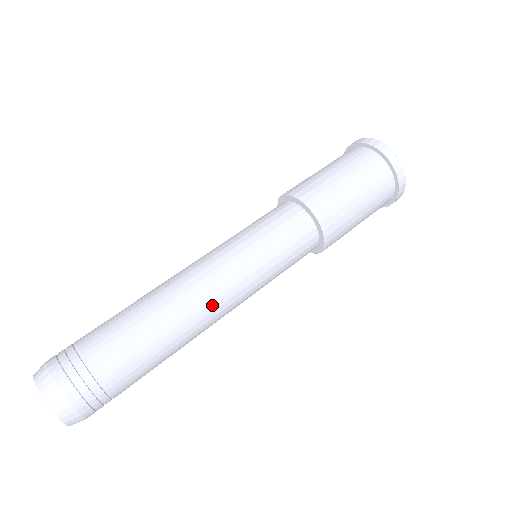
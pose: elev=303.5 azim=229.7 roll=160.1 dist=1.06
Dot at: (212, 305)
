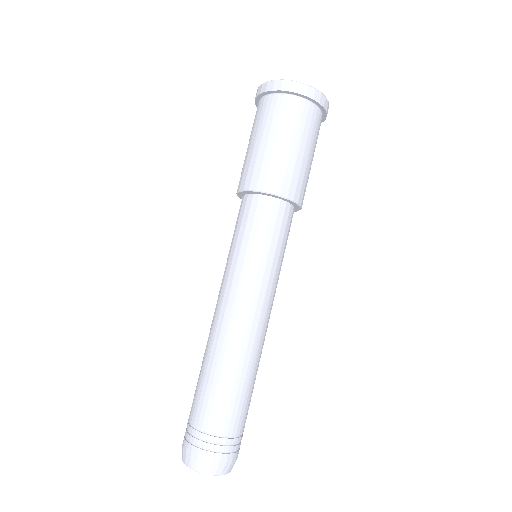
Dot at: (246, 324)
